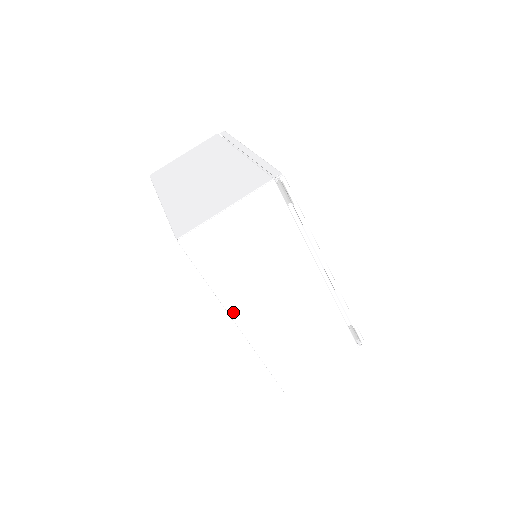
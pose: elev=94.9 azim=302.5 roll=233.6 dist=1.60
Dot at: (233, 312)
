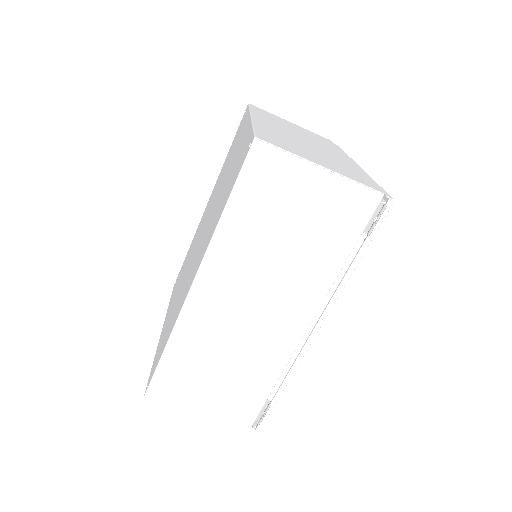
Dot at: (208, 263)
